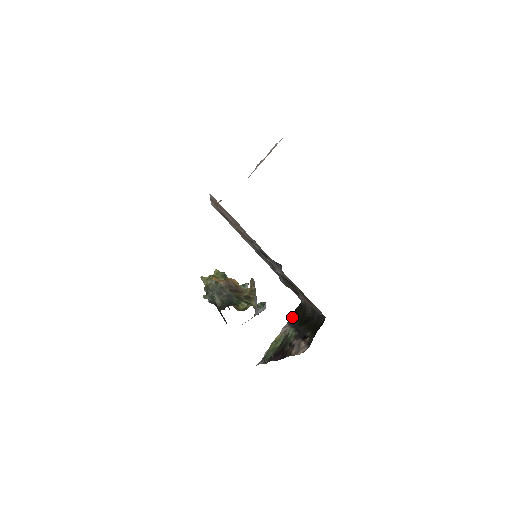
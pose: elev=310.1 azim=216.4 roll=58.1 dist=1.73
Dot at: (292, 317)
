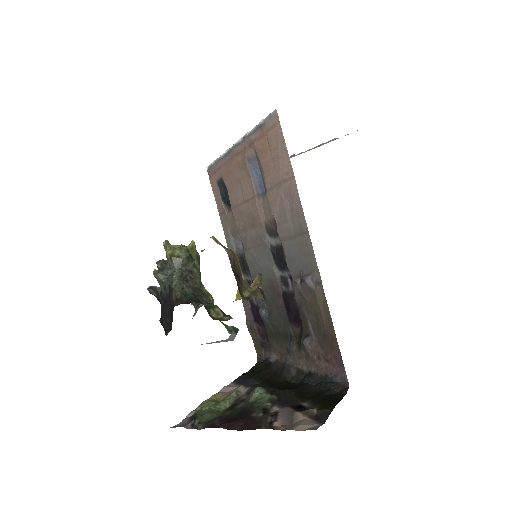
Dot at: (245, 376)
